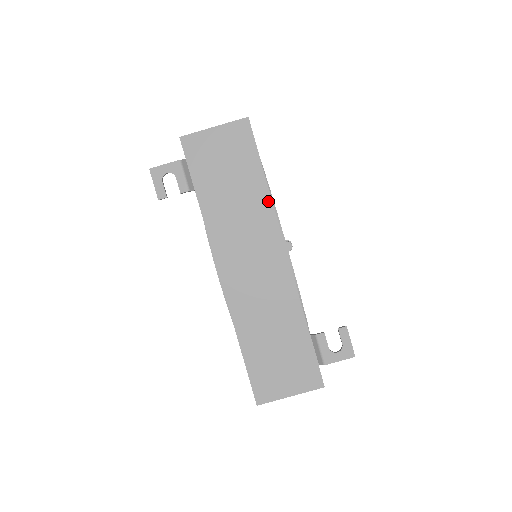
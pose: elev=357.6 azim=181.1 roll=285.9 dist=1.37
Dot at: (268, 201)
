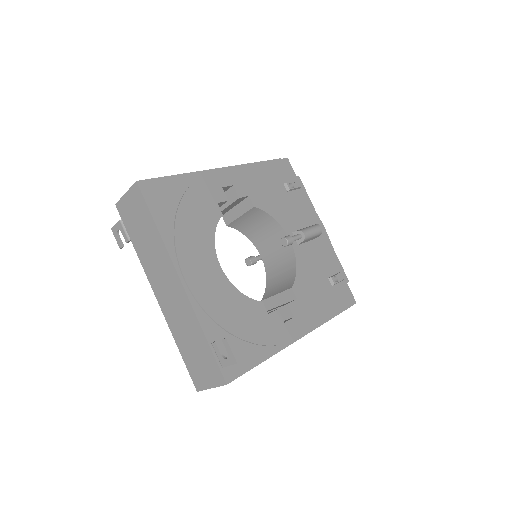
Dot at: (162, 242)
